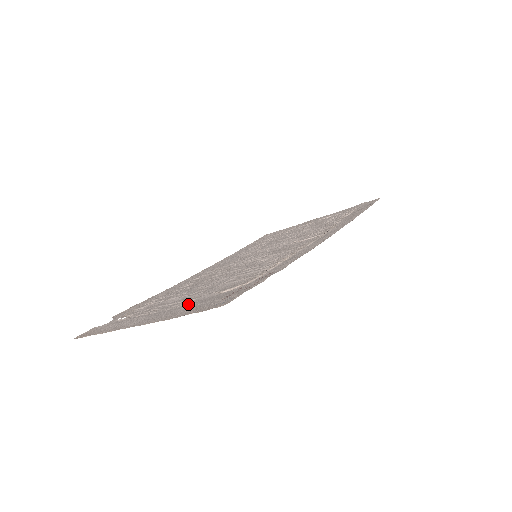
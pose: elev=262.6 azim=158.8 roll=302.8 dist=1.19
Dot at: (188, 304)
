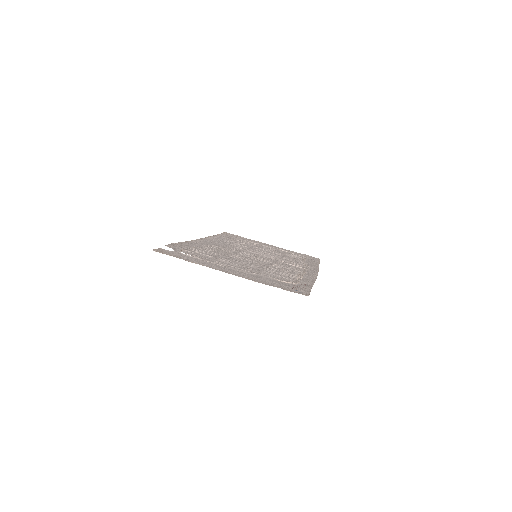
Dot at: (256, 276)
